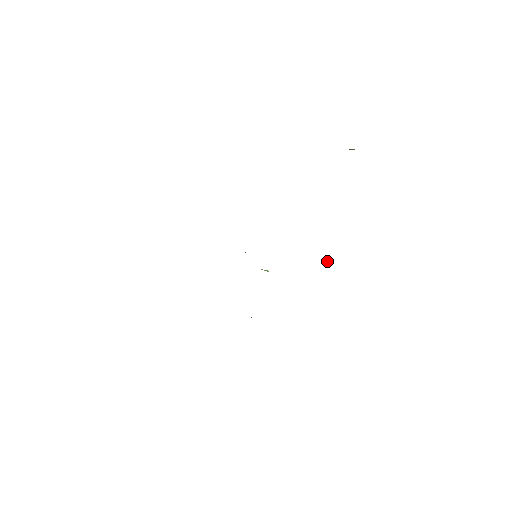
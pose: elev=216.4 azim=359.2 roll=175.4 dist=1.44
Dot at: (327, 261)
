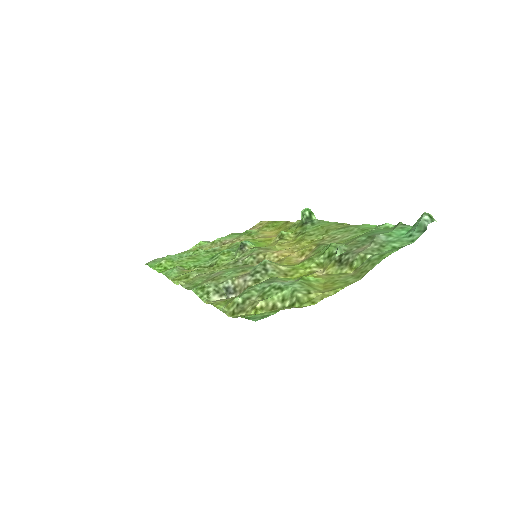
Dot at: (307, 215)
